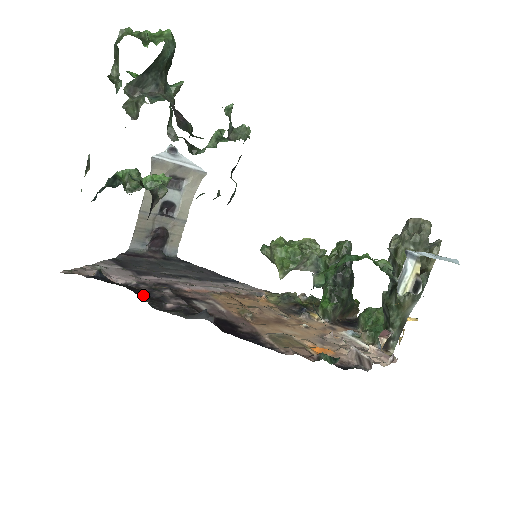
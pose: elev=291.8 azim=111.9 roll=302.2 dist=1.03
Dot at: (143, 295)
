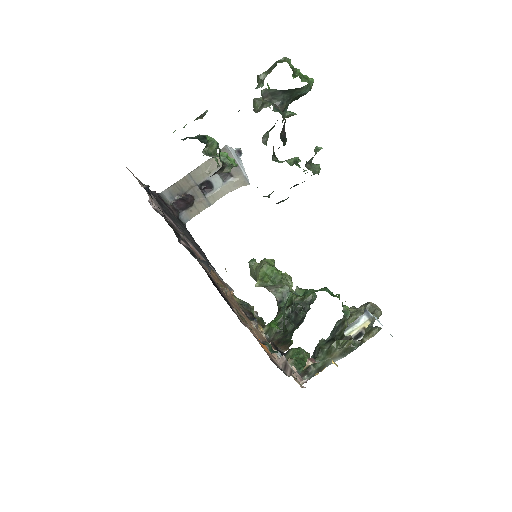
Dot at: occluded
